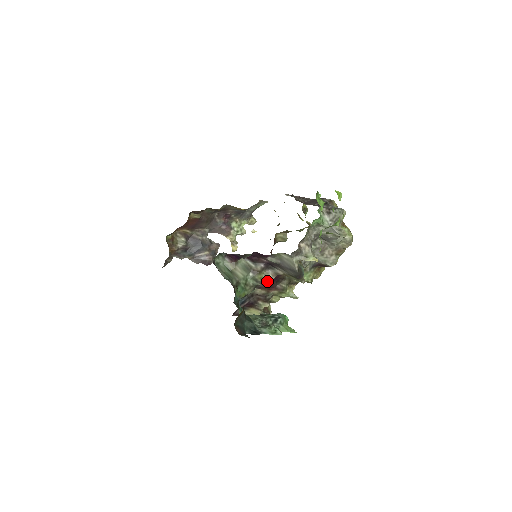
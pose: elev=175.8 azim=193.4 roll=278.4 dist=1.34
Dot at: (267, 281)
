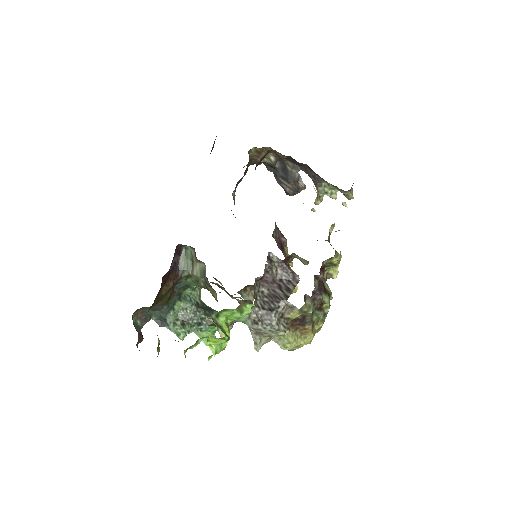
Dot at: (213, 296)
